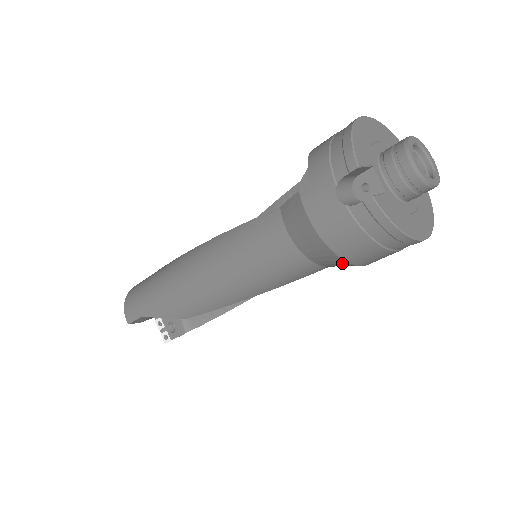
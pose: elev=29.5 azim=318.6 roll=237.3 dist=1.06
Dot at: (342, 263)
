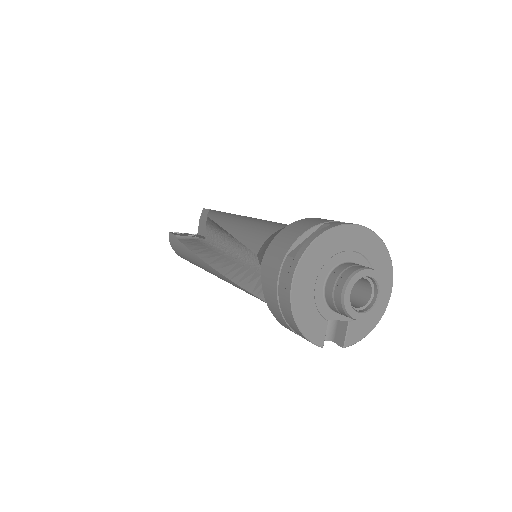
Dot at: occluded
